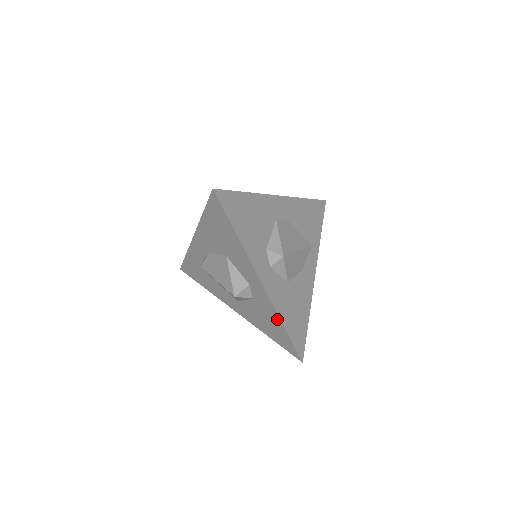
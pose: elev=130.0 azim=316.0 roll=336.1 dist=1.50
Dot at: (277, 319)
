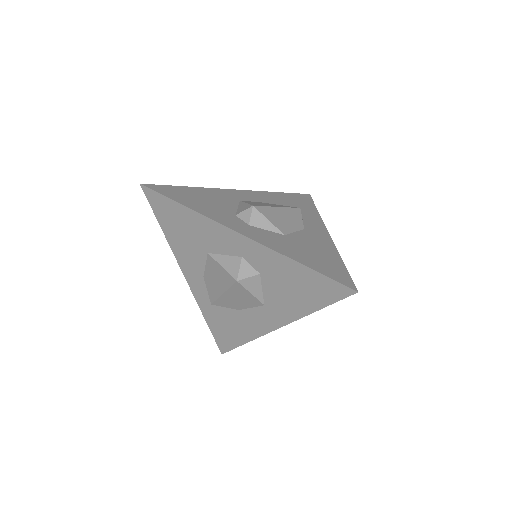
Dot at: (289, 263)
